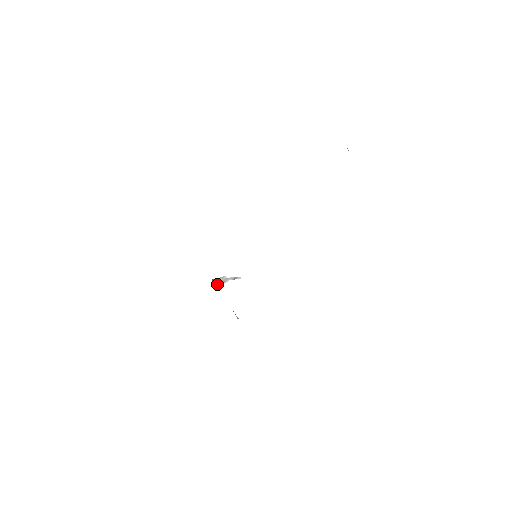
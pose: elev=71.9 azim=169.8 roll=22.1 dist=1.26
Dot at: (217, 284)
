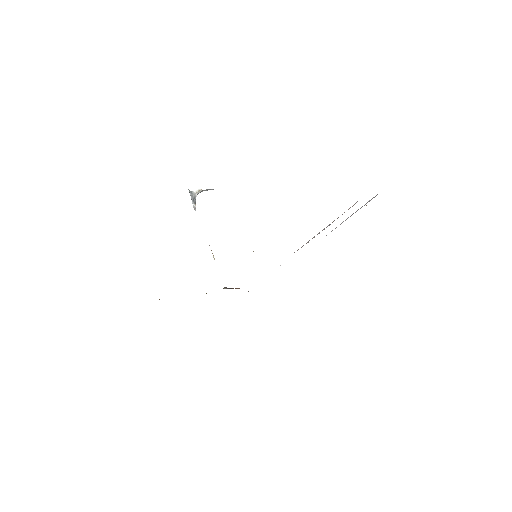
Dot at: (194, 201)
